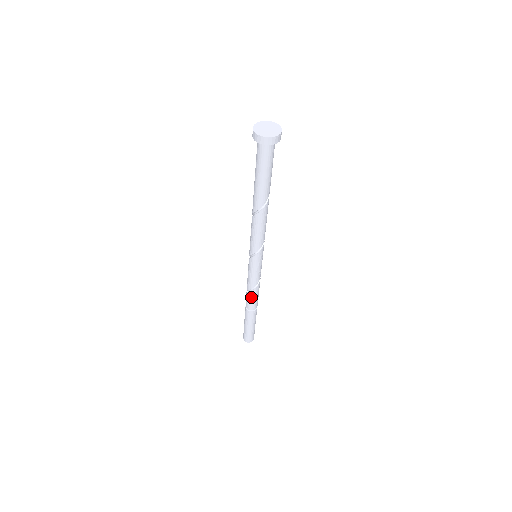
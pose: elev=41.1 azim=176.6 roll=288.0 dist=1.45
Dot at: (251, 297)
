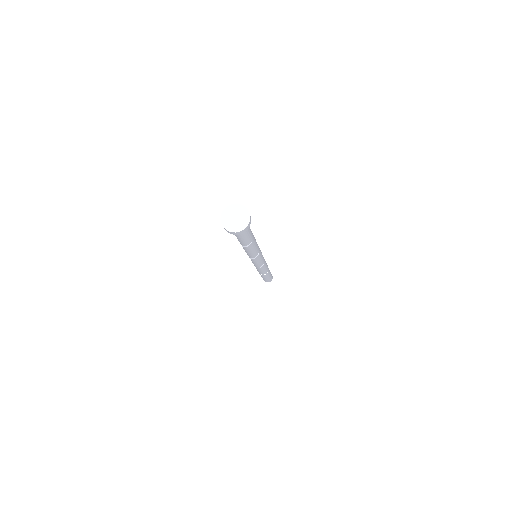
Dot at: occluded
